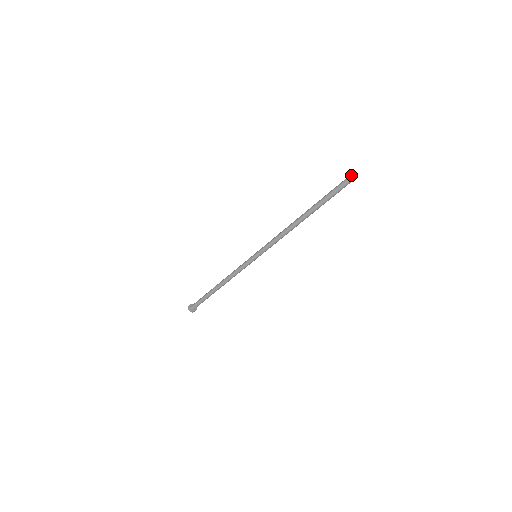
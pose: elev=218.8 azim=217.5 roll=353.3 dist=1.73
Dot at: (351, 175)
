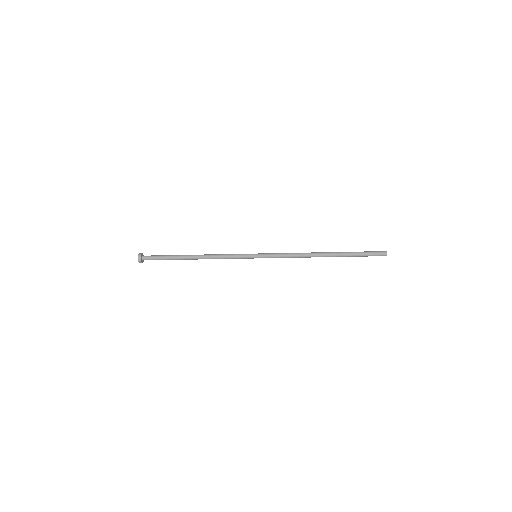
Dot at: (386, 254)
